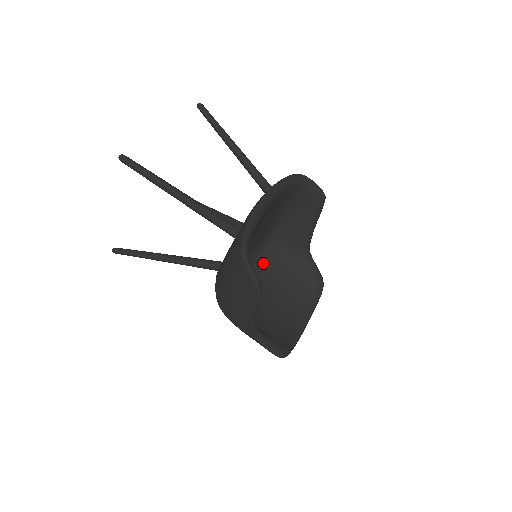
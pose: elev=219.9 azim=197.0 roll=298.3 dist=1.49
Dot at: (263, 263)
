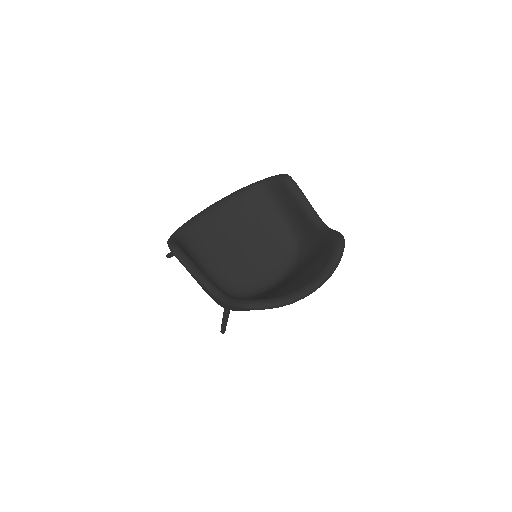
Dot at: (297, 267)
